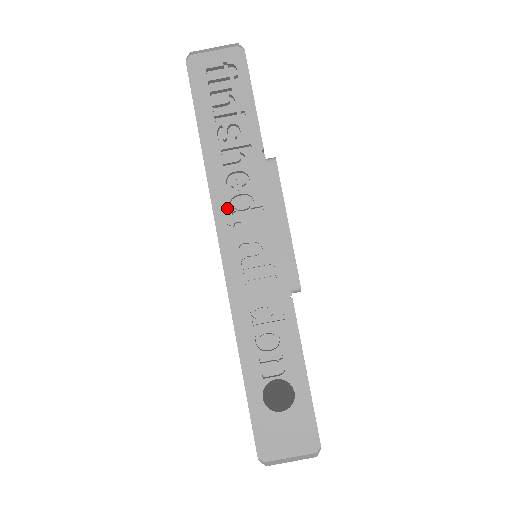
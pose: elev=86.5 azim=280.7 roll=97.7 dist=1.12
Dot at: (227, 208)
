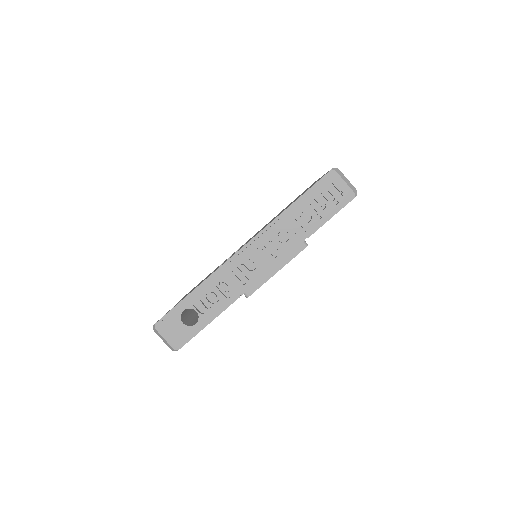
Dot at: (266, 239)
